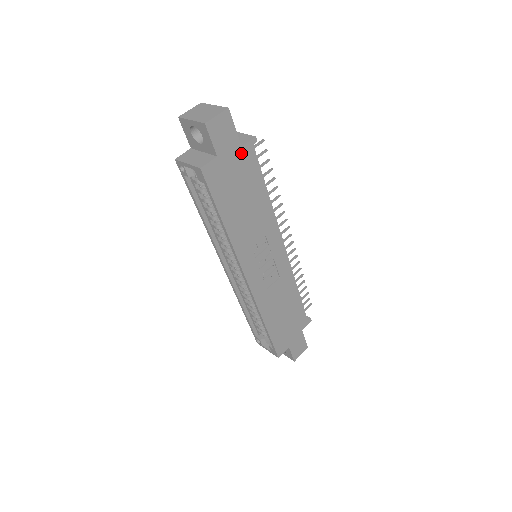
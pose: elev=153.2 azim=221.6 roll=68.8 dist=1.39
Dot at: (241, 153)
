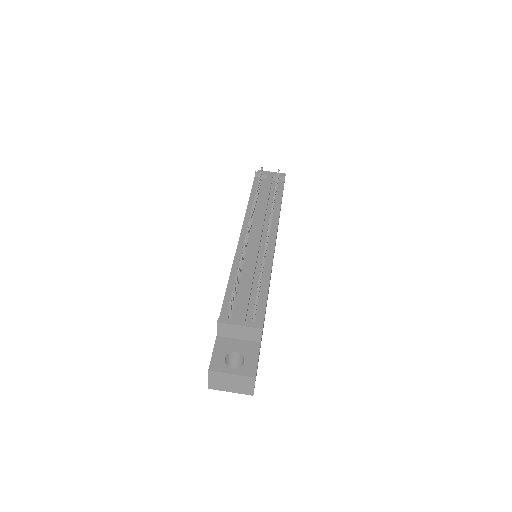
Dot at: occluded
